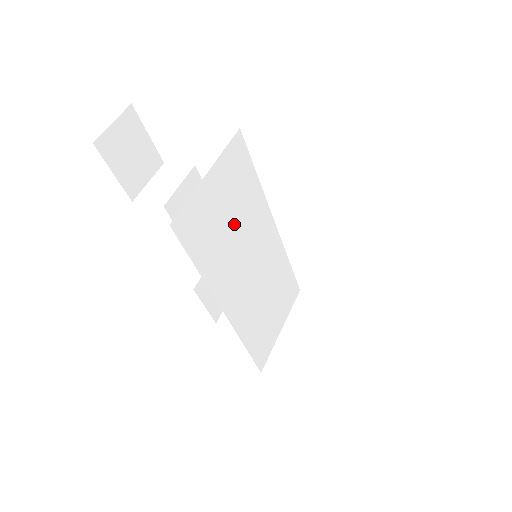
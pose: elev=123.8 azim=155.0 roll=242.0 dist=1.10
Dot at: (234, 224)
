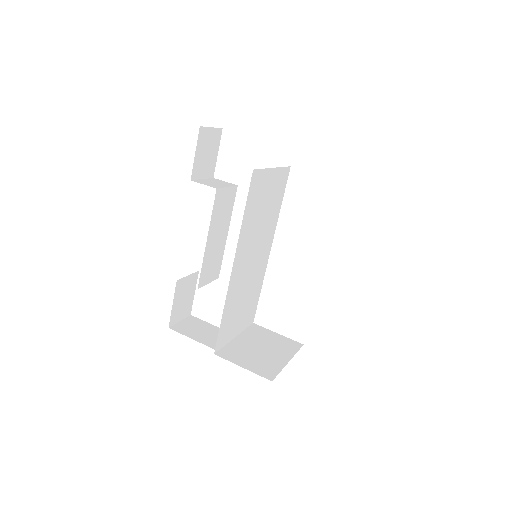
Dot at: (263, 216)
